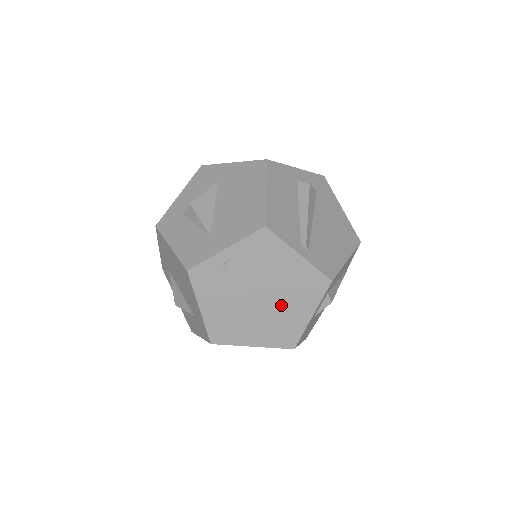
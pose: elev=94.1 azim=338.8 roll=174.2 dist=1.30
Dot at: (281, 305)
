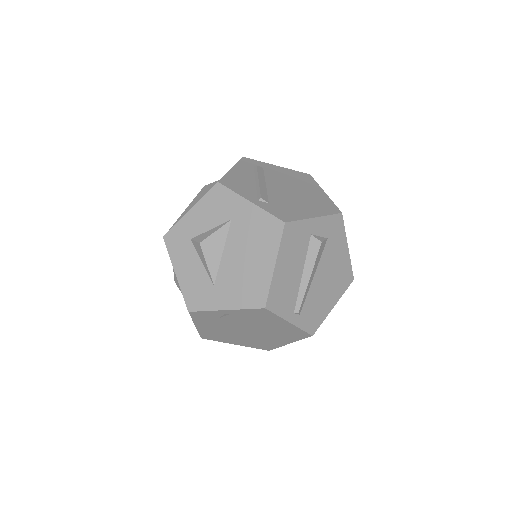
Dot at: (265, 336)
